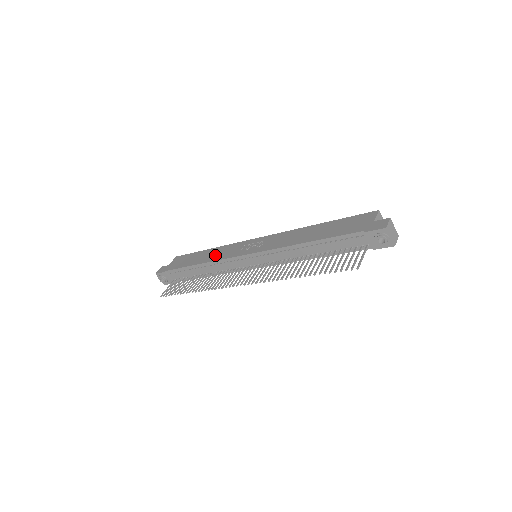
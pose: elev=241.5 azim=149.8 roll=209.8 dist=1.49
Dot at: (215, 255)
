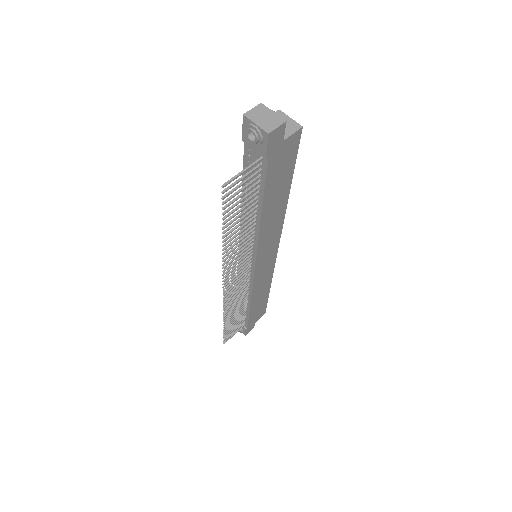
Dot at: occluded
